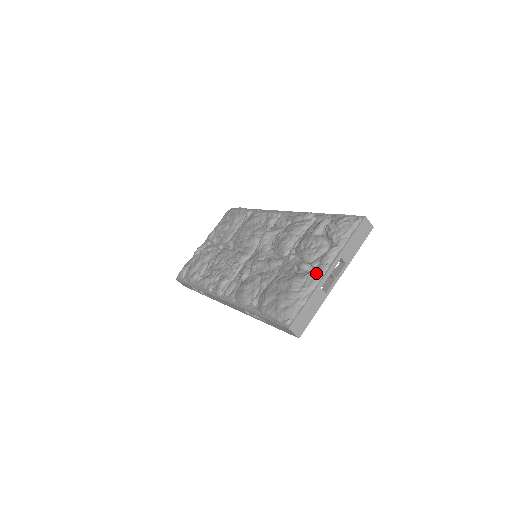
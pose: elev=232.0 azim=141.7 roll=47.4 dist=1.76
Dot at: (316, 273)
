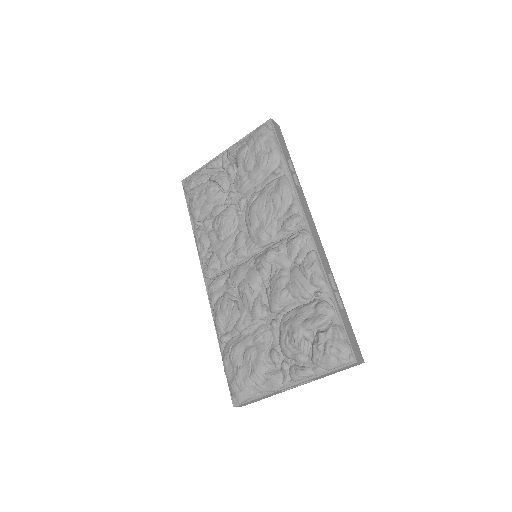
Dot at: (278, 383)
